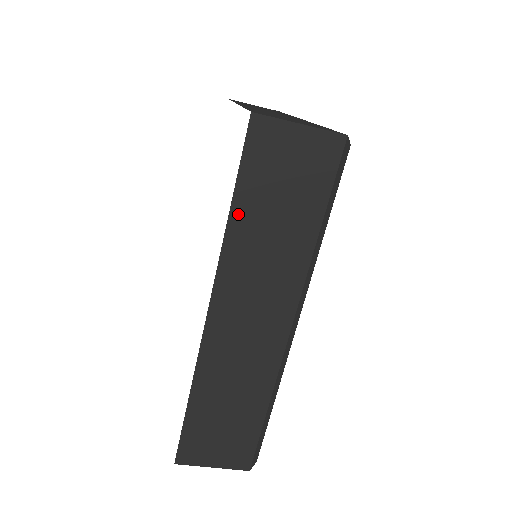
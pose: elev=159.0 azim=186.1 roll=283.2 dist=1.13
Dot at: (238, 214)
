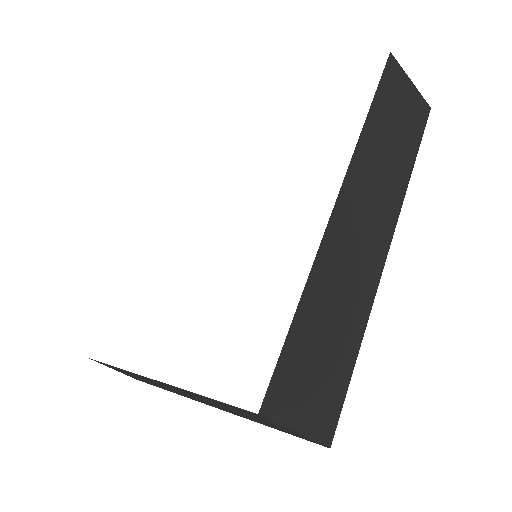
Dot at: (372, 120)
